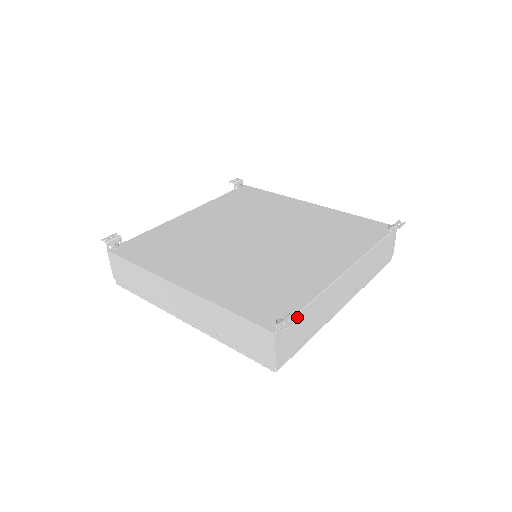
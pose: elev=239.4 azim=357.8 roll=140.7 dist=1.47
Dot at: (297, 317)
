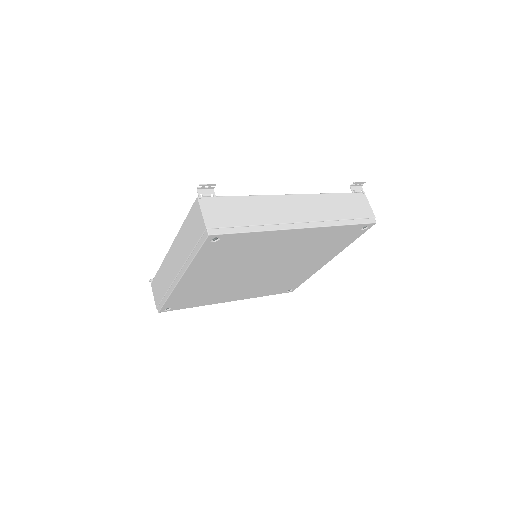
Dot at: (213, 184)
